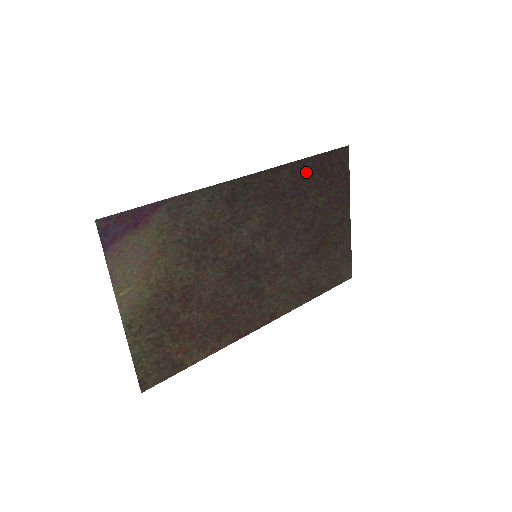
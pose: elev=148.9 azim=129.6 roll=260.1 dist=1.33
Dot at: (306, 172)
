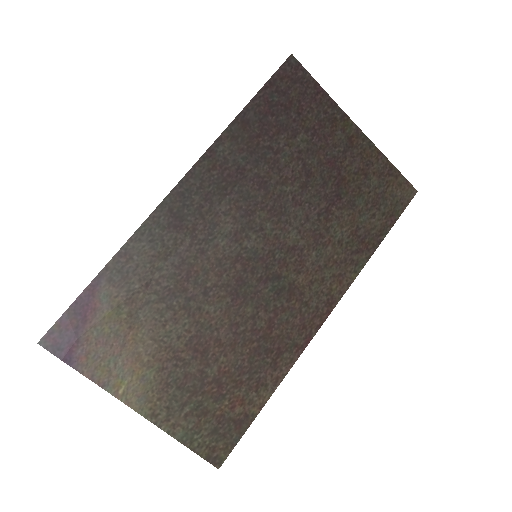
Dot at: (253, 126)
